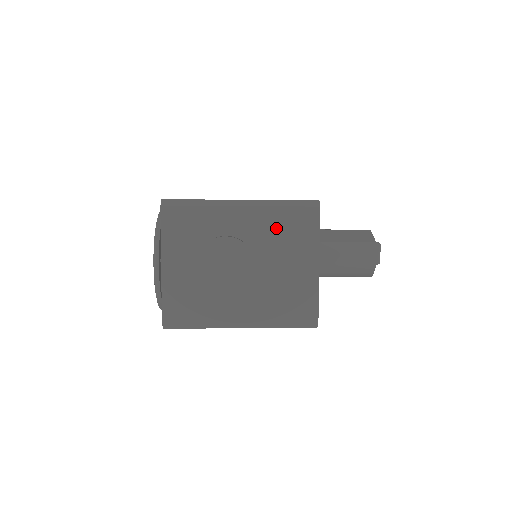
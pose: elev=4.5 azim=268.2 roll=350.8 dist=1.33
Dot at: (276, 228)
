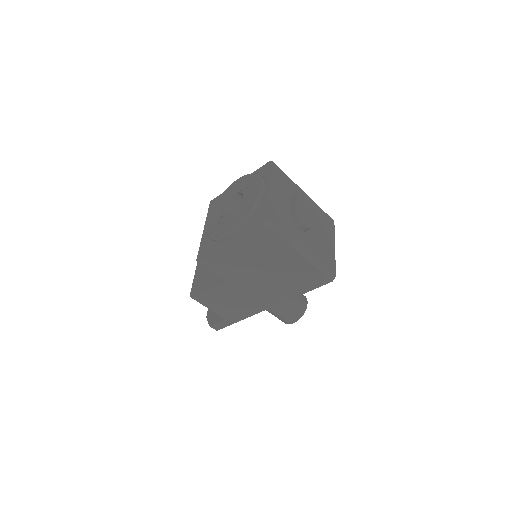
Dot at: (319, 215)
